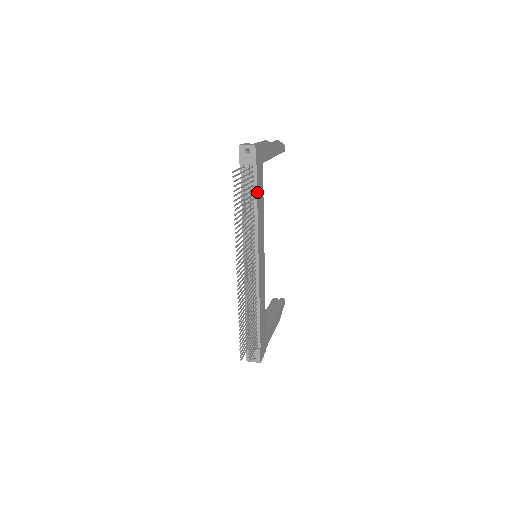
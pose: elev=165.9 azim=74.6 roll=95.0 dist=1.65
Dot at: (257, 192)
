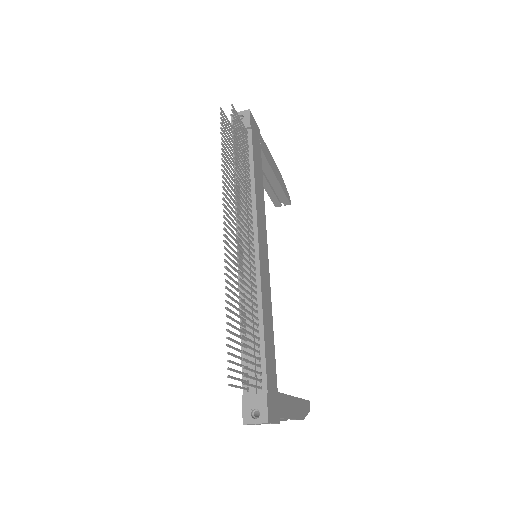
Dot at: (253, 159)
